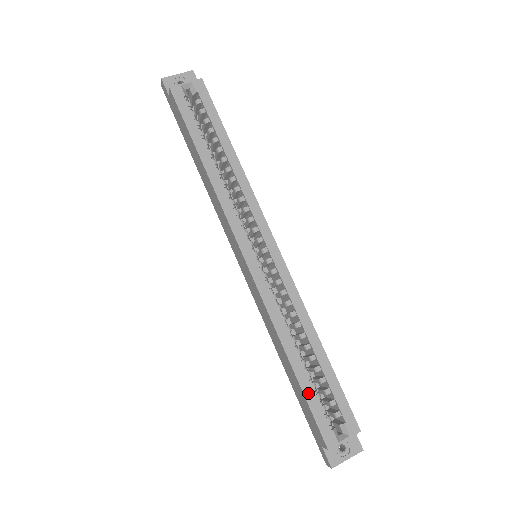
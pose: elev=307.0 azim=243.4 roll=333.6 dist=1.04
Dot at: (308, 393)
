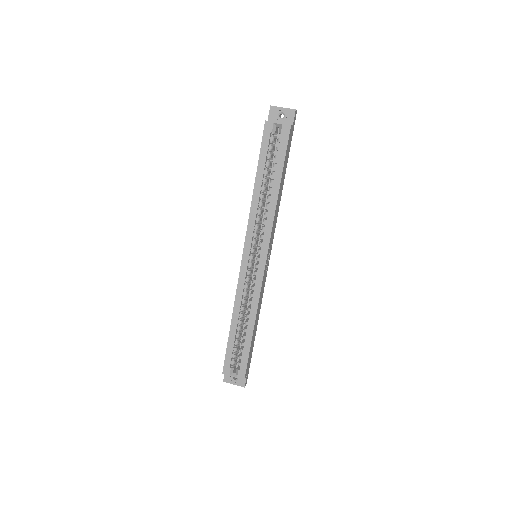
Dot at: (230, 344)
